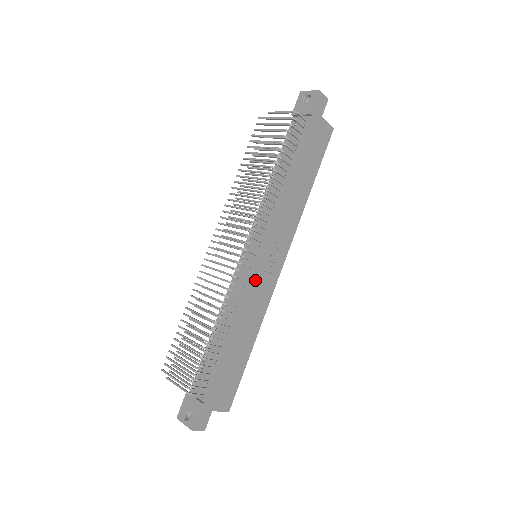
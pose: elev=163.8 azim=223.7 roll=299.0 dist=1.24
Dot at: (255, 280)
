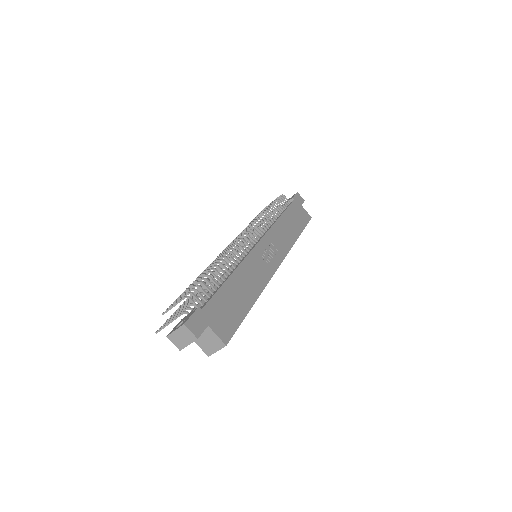
Dot at: (255, 254)
